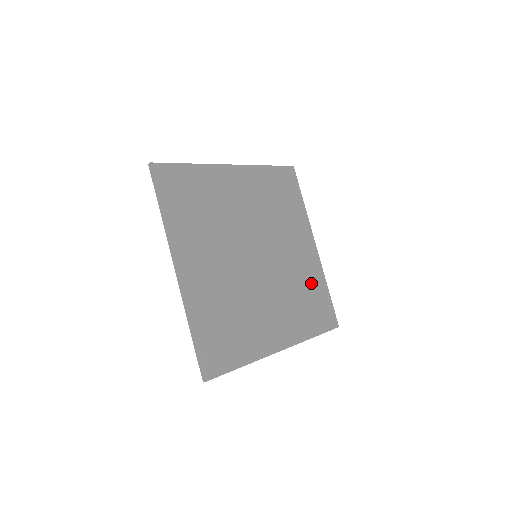
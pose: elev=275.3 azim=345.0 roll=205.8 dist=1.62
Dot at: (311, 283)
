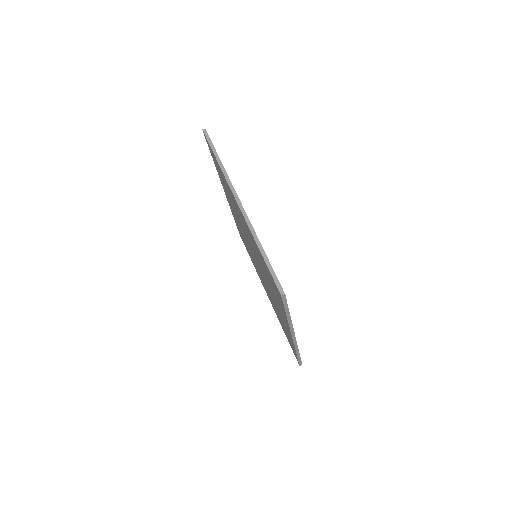
Dot at: occluded
